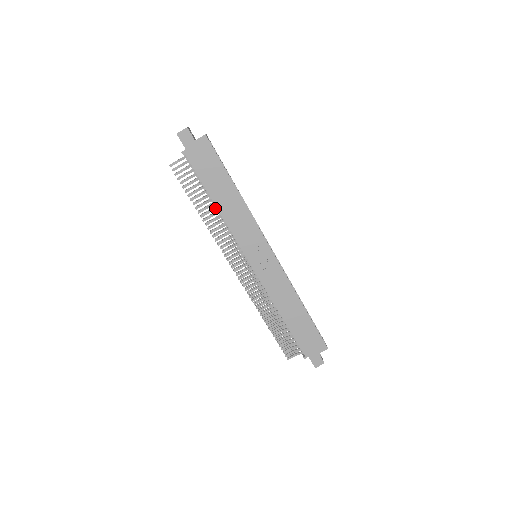
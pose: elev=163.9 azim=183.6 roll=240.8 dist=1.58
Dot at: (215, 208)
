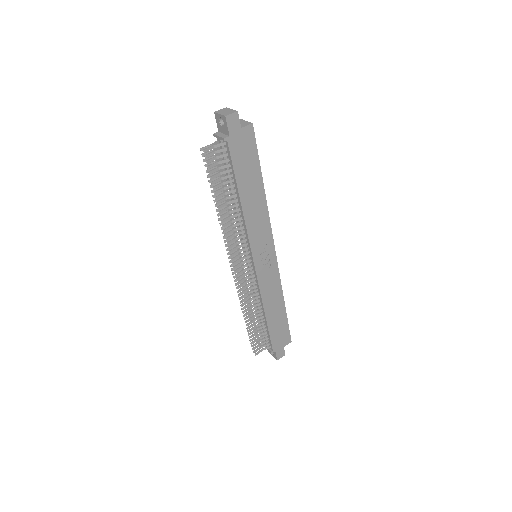
Dot at: (237, 205)
